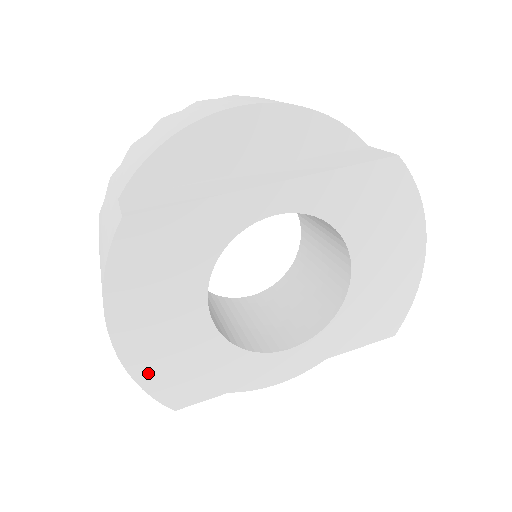
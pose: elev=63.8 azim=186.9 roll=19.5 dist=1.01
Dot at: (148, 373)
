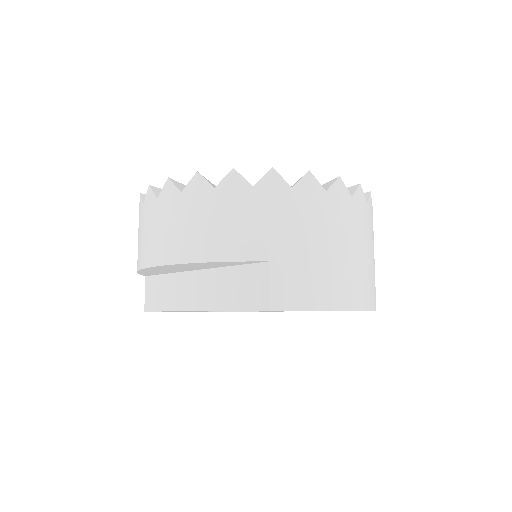
Dot at: occluded
